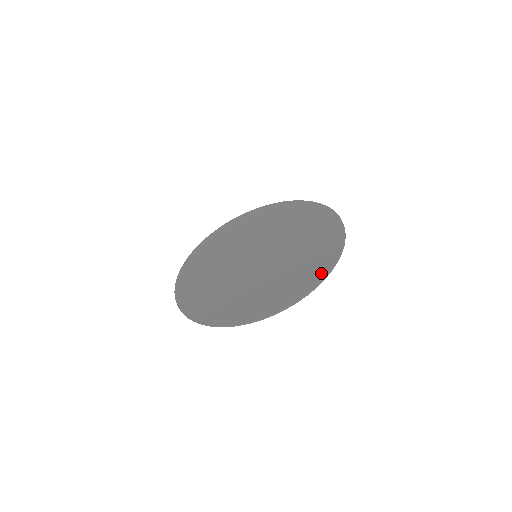
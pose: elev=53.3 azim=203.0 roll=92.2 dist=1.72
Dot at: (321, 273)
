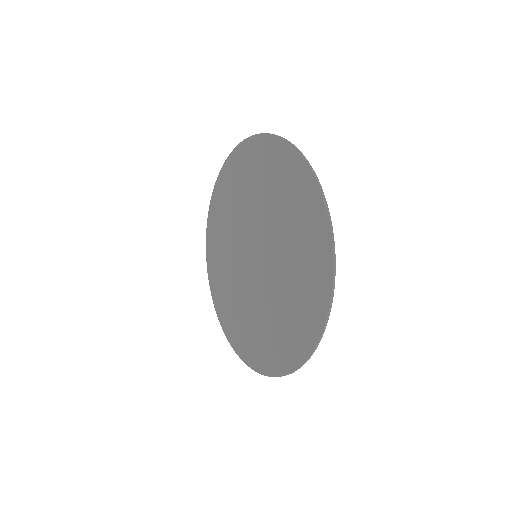
Dot at: (304, 349)
